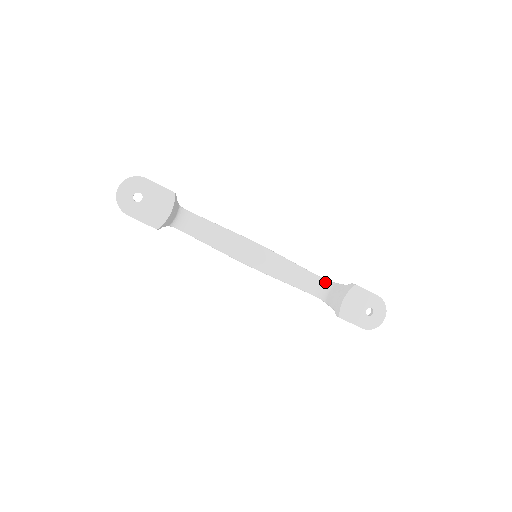
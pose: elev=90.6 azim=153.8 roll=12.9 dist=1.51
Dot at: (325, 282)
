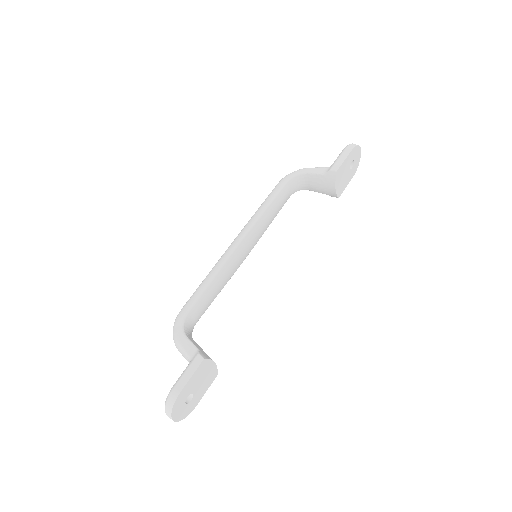
Dot at: (295, 180)
